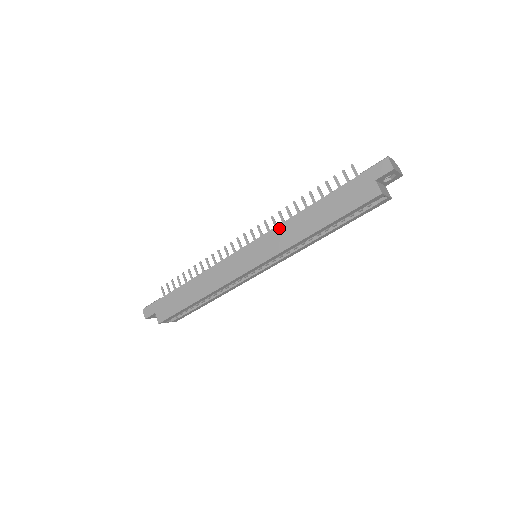
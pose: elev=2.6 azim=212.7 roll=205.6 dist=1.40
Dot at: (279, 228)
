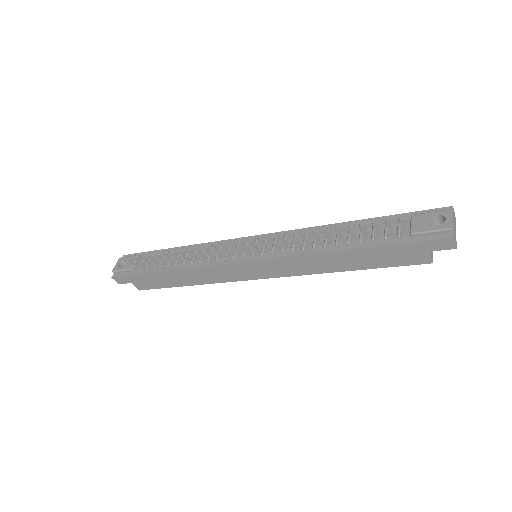
Dot at: (294, 259)
